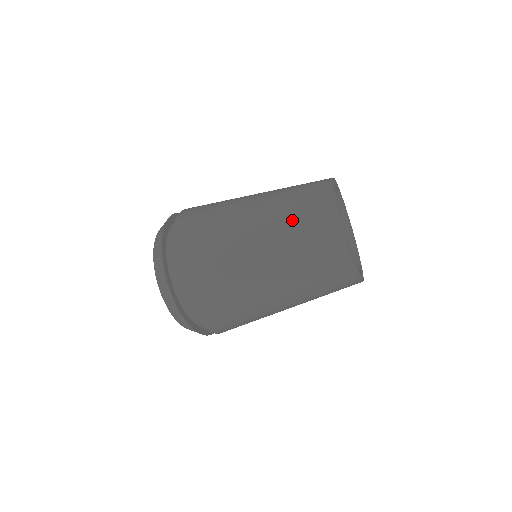
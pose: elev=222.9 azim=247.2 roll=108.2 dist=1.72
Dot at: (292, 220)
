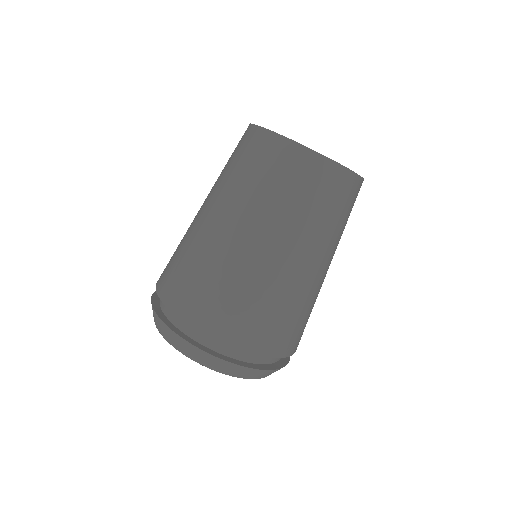
Dot at: occluded
